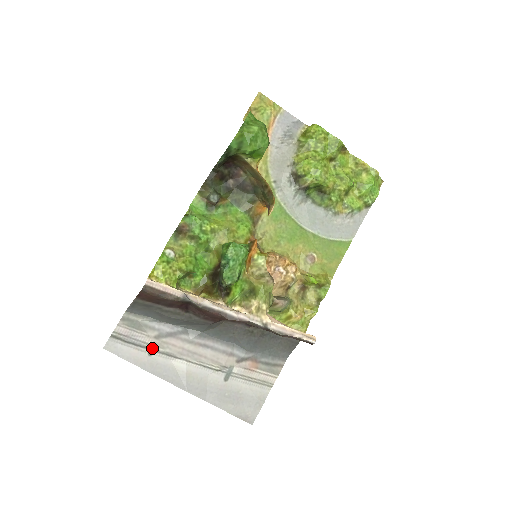
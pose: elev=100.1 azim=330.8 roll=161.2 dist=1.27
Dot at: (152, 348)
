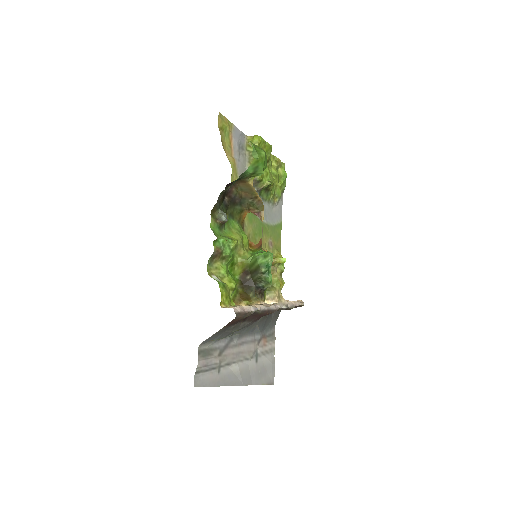
Dot at: (219, 365)
